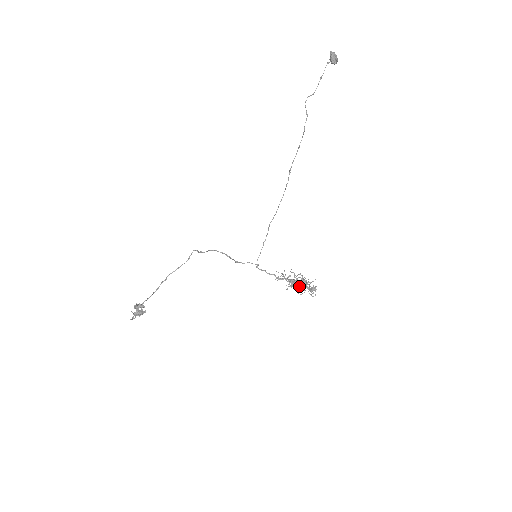
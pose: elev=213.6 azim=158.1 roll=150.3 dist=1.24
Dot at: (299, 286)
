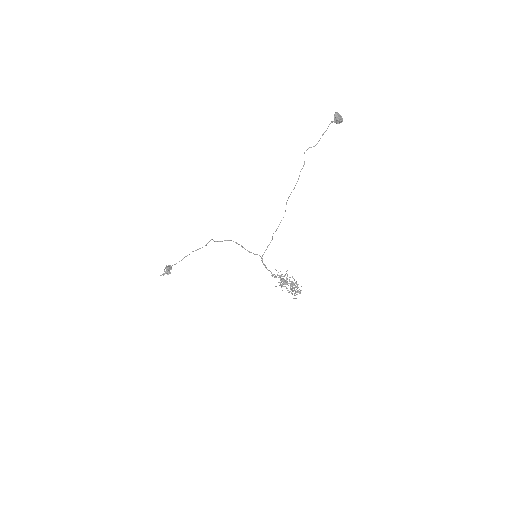
Dot at: occluded
